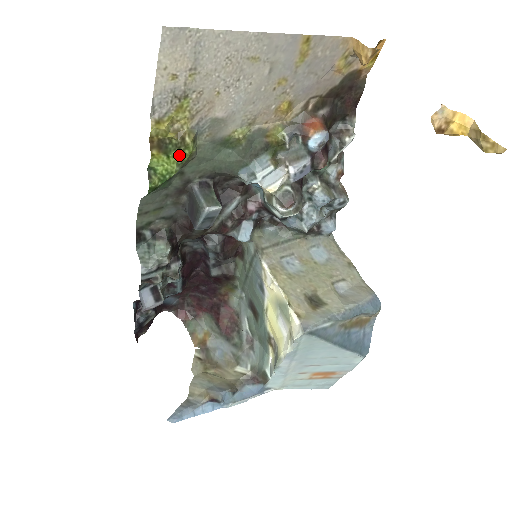
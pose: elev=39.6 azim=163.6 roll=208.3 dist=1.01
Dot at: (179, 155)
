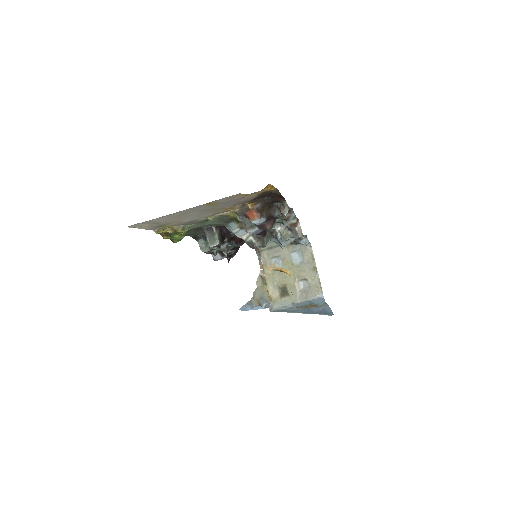
Dot at: (179, 236)
